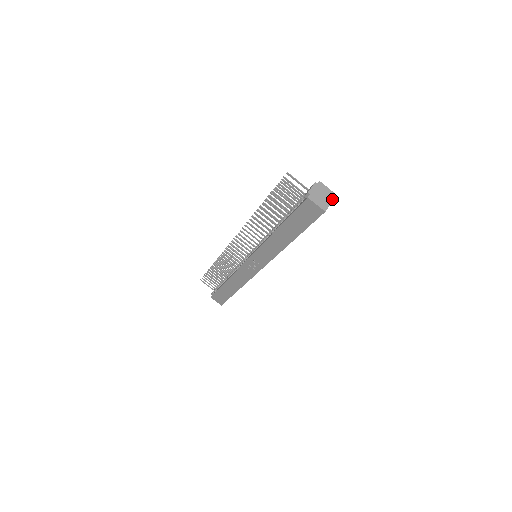
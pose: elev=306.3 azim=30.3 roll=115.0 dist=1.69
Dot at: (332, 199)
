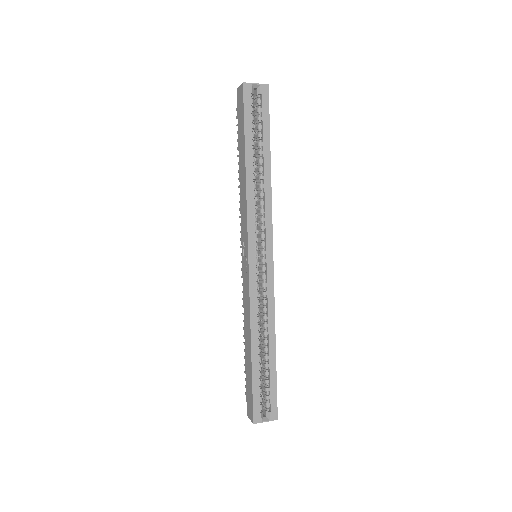
Dot at: (260, 84)
